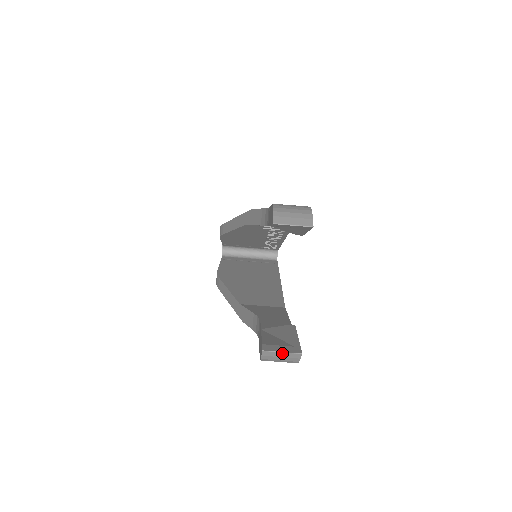
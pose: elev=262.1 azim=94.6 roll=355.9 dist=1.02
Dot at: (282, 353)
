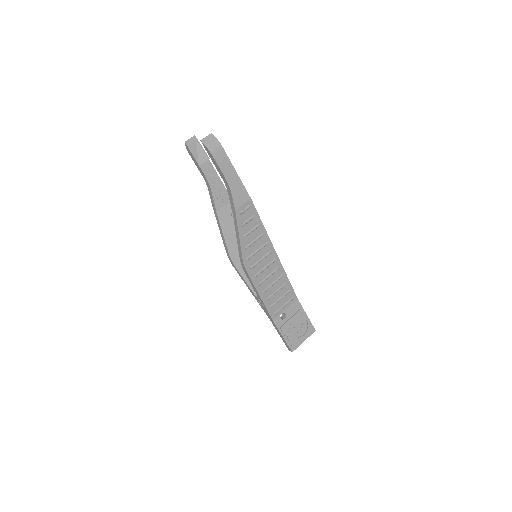
Dot at: (207, 137)
